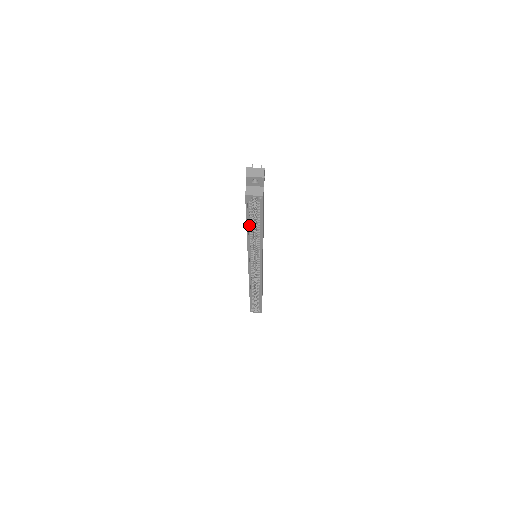
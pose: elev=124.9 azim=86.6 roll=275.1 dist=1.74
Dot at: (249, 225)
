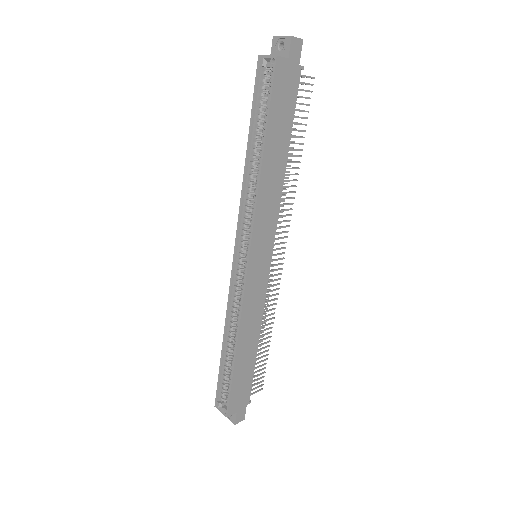
Dot at: (253, 138)
